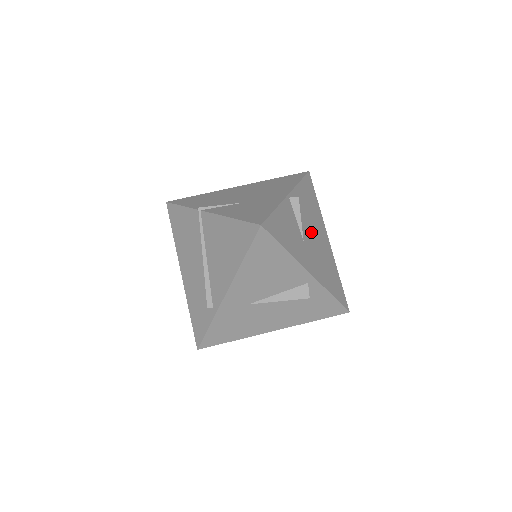
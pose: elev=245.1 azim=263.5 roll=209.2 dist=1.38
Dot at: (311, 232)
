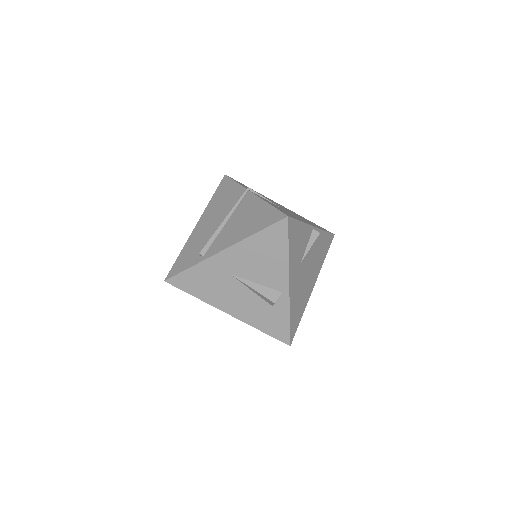
Dot at: (308, 266)
